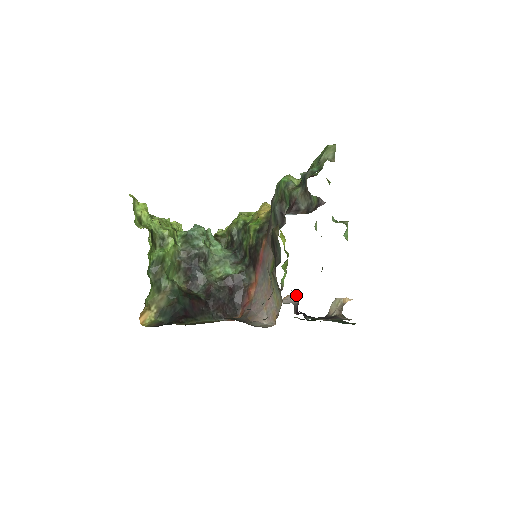
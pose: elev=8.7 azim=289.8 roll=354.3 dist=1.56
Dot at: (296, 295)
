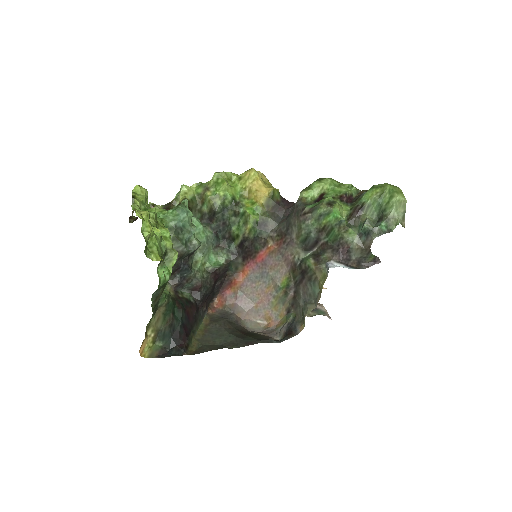
Dot at: occluded
